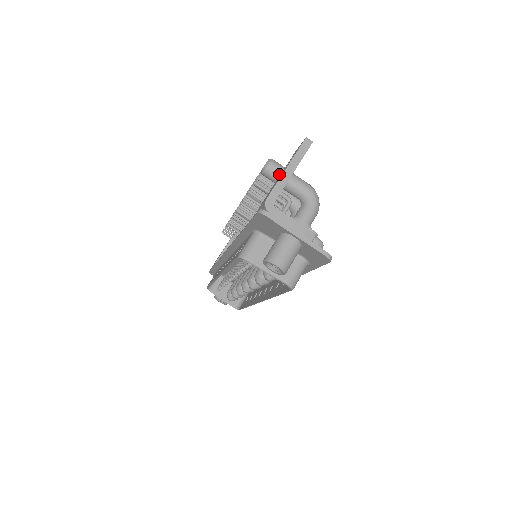
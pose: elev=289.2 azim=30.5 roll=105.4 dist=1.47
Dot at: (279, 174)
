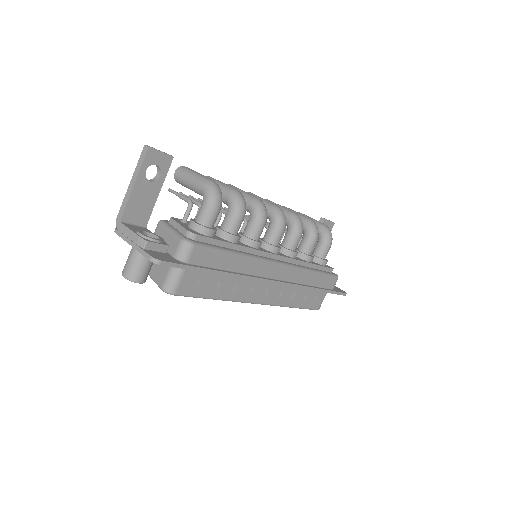
Dot at: (182, 180)
